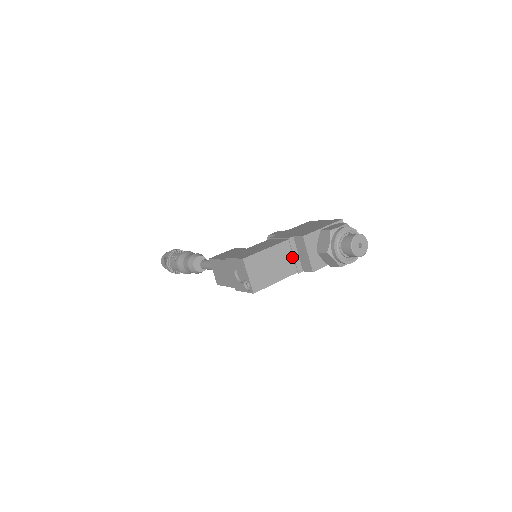
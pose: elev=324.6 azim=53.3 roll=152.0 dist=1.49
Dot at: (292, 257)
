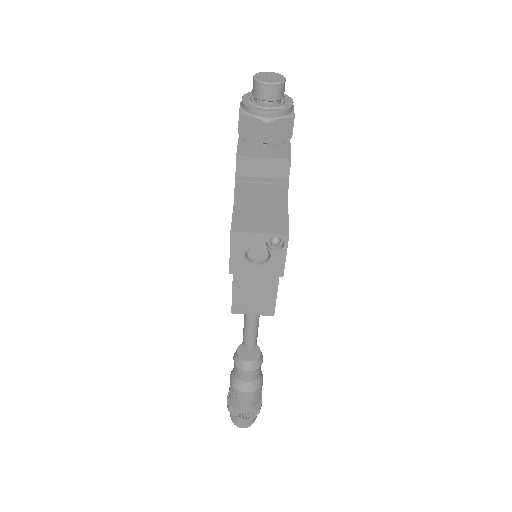
Dot at: (263, 185)
